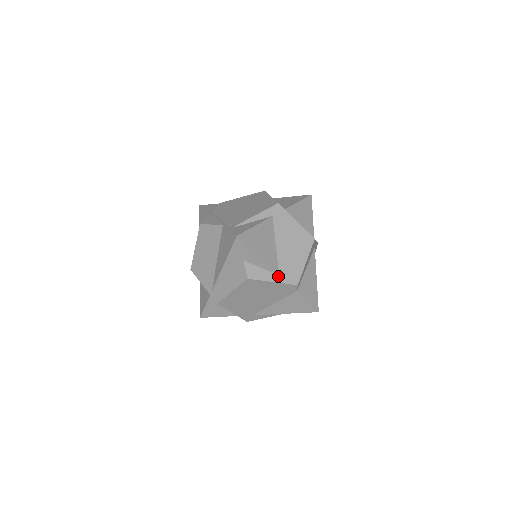
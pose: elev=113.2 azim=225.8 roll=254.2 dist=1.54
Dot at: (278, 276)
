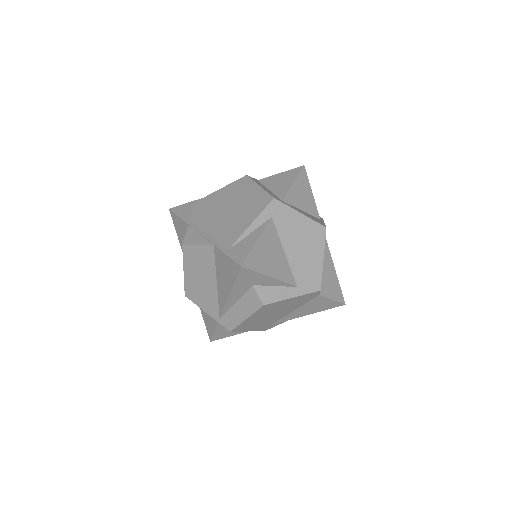
Dot at: (296, 288)
